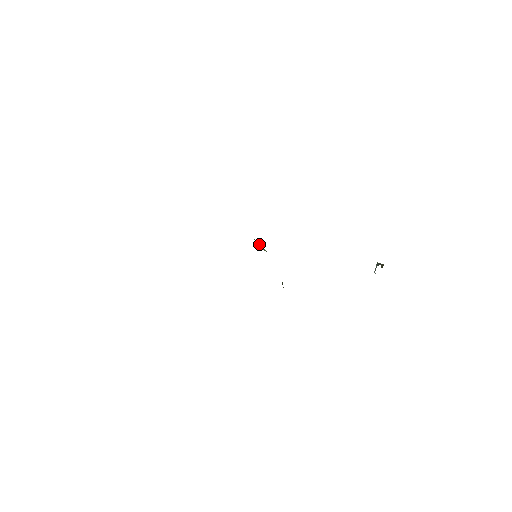
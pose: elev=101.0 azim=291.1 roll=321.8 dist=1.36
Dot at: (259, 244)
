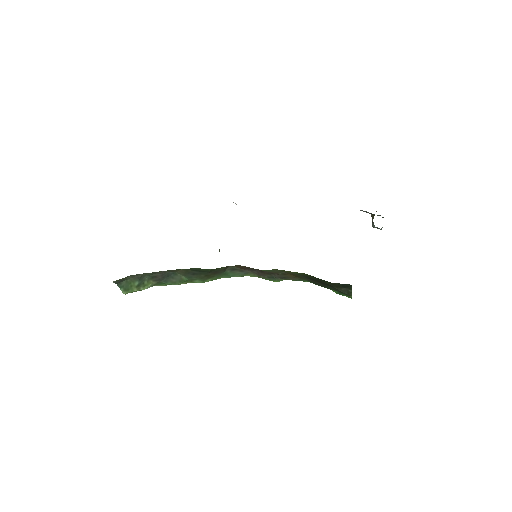
Dot at: occluded
